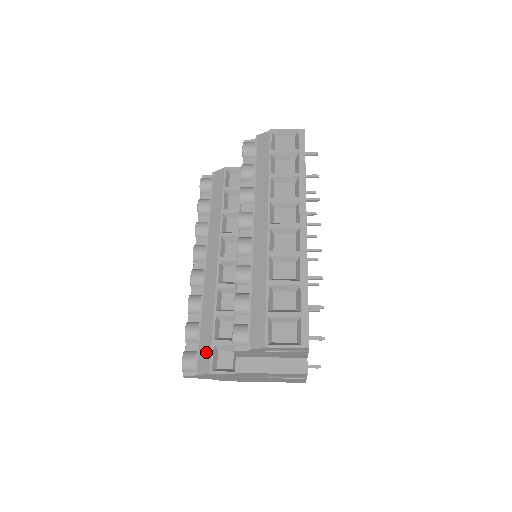
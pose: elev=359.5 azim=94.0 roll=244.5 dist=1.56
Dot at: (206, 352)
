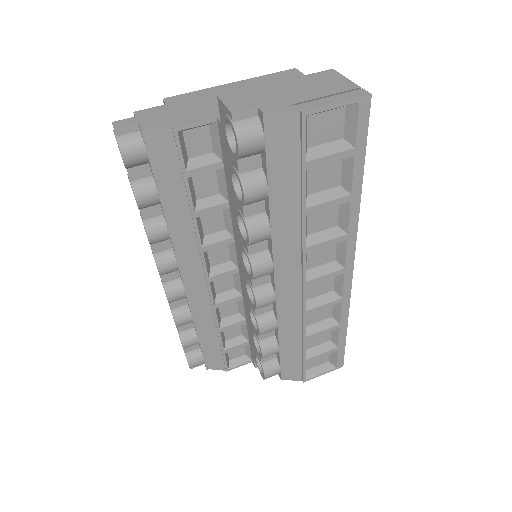
Dot at: (216, 357)
